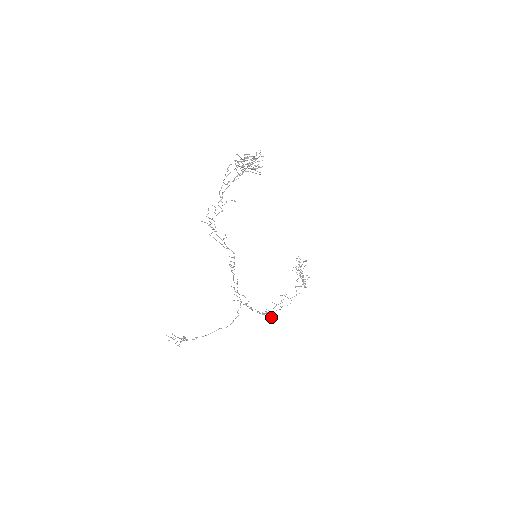
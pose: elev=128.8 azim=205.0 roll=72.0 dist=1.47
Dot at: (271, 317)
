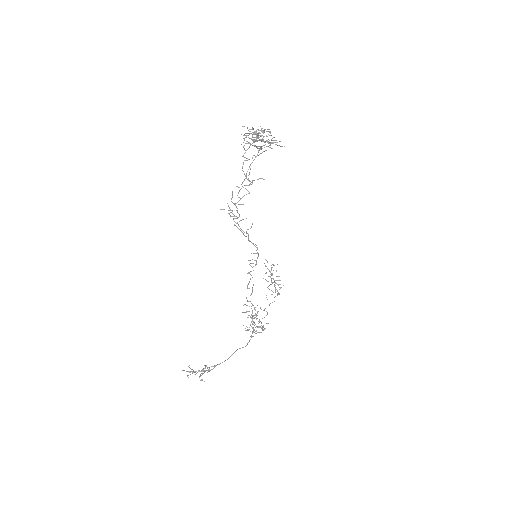
Dot at: (260, 332)
